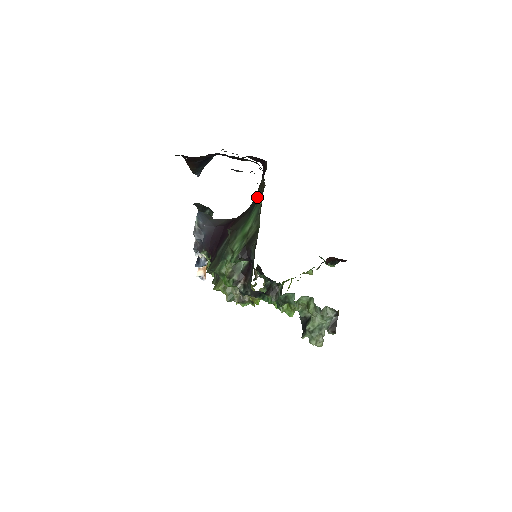
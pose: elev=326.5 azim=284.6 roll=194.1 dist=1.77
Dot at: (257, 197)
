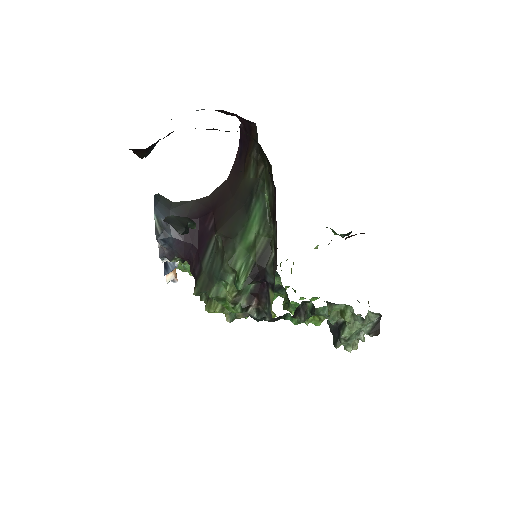
Dot at: (252, 182)
